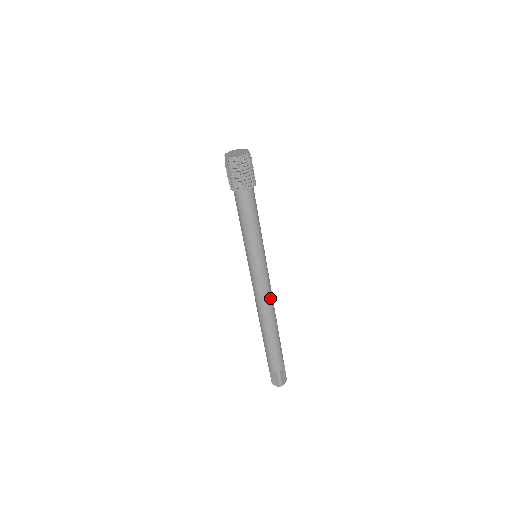
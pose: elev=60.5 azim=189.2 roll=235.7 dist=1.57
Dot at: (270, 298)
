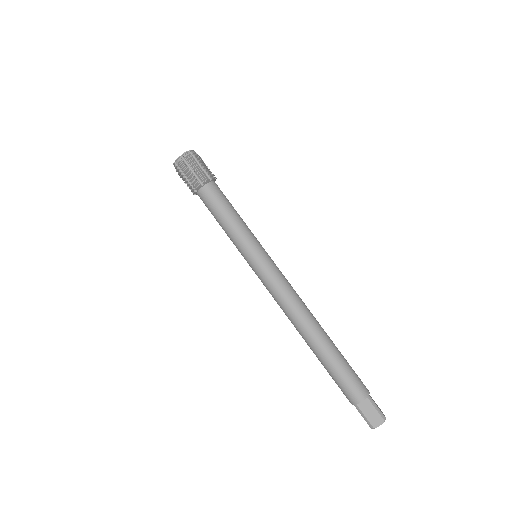
Dot at: (298, 296)
